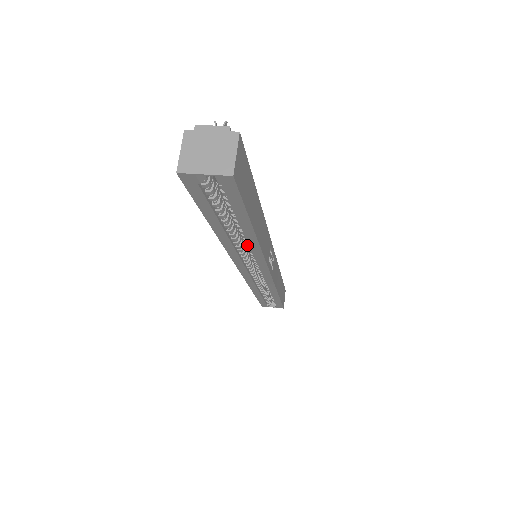
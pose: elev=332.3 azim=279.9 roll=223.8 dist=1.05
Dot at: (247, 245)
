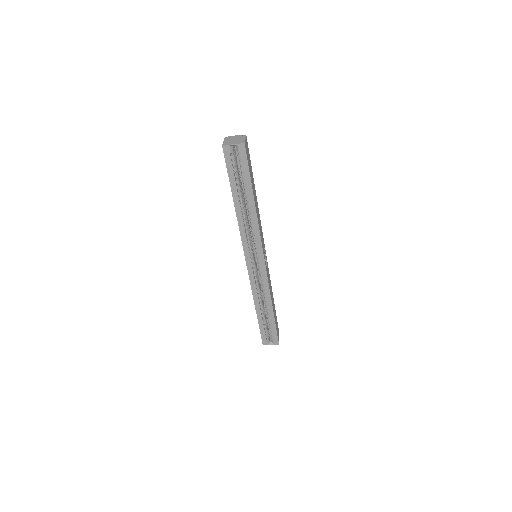
Dot at: (251, 222)
